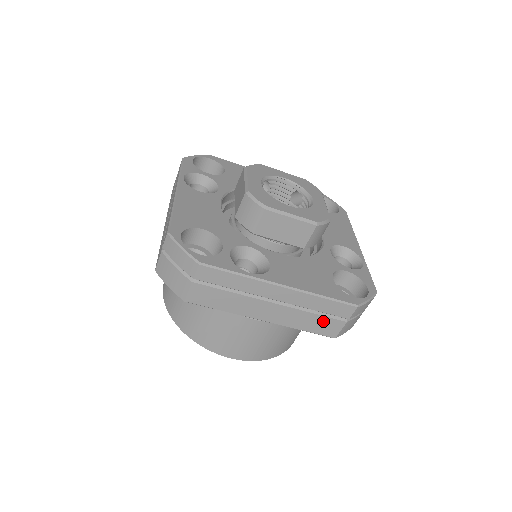
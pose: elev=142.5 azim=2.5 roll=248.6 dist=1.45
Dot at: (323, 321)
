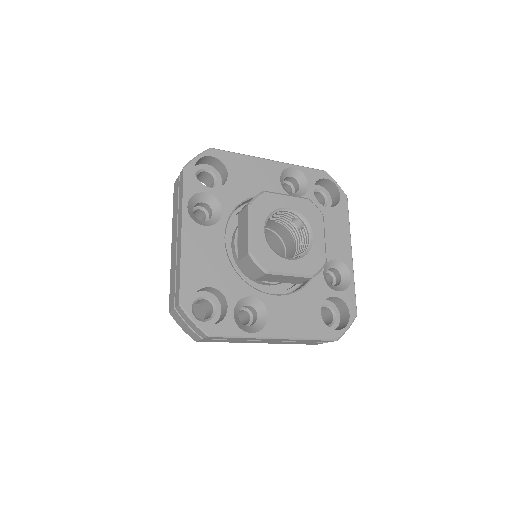
Dot at: occluded
